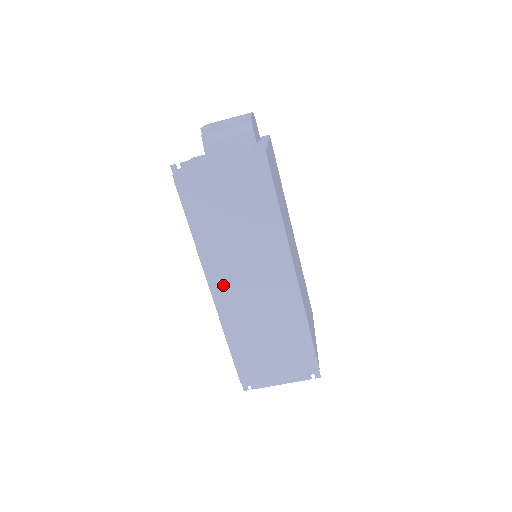
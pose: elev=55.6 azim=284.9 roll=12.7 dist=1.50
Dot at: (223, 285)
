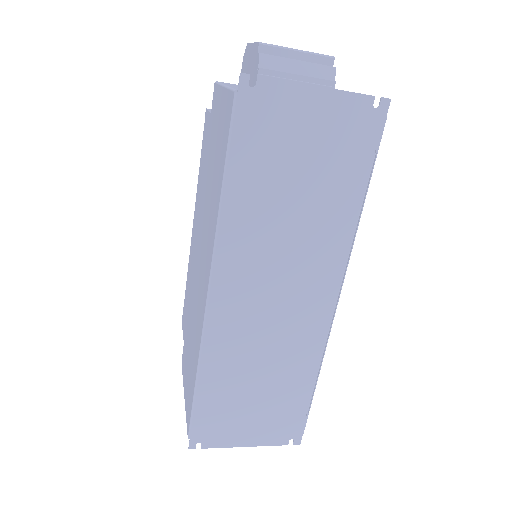
Dot at: (232, 292)
